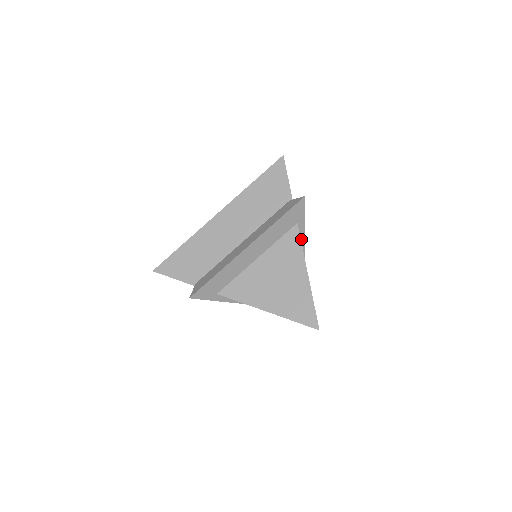
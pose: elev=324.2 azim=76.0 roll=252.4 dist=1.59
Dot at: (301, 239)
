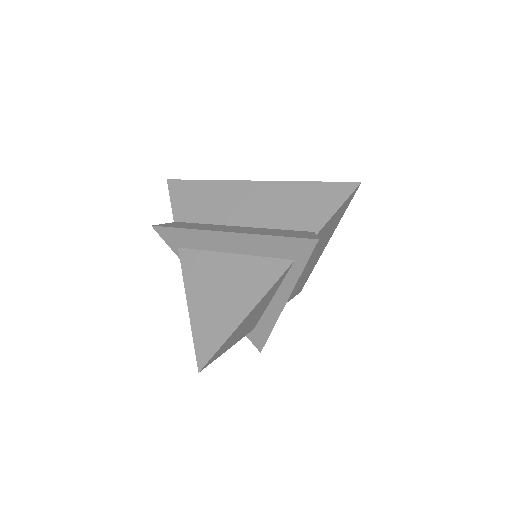
Dot at: (291, 281)
